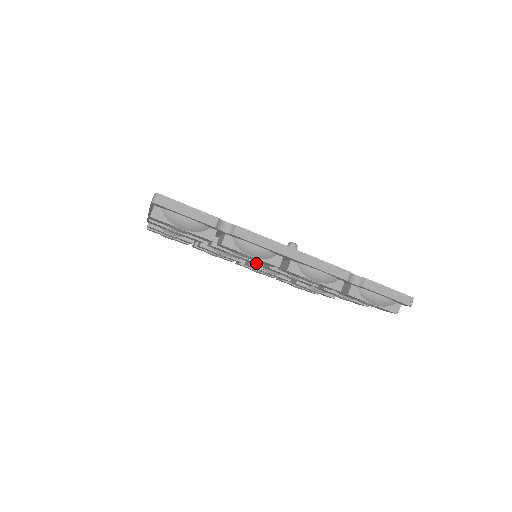
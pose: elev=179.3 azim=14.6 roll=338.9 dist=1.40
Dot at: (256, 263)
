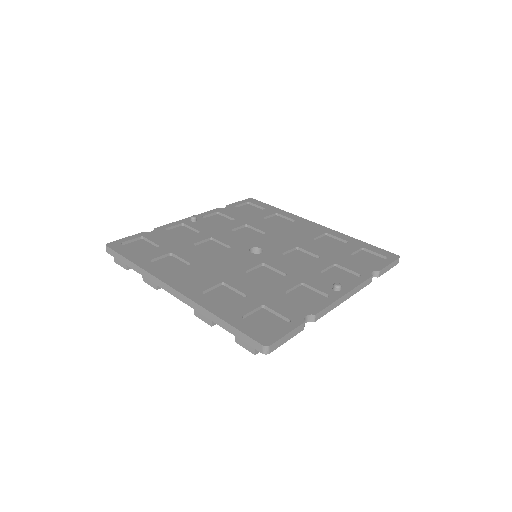
Dot at: occluded
